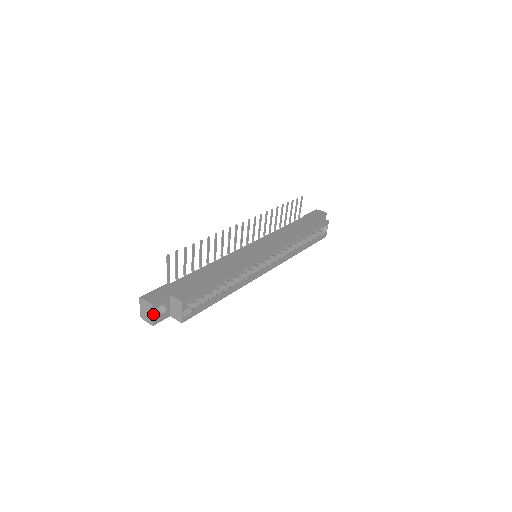
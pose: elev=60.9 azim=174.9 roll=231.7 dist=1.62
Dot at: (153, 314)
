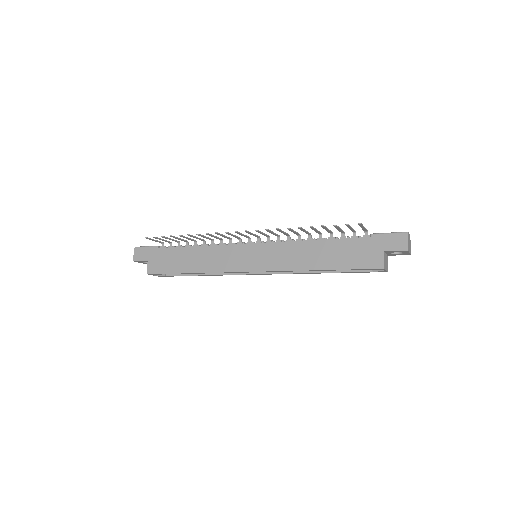
Dot at: (140, 262)
